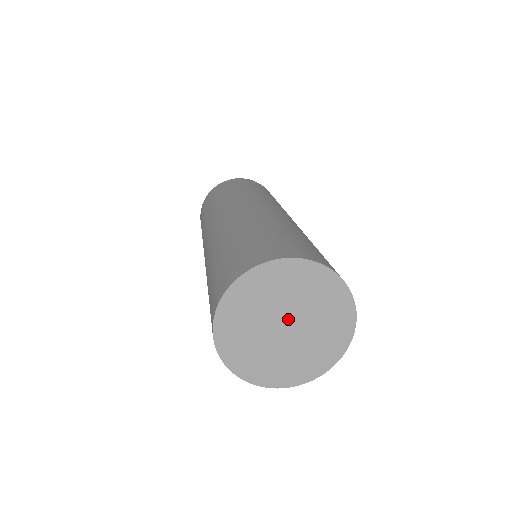
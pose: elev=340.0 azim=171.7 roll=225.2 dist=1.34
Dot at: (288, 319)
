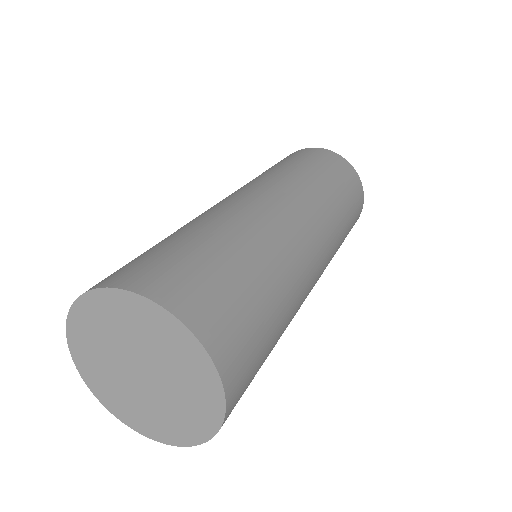
Dot at: (149, 372)
